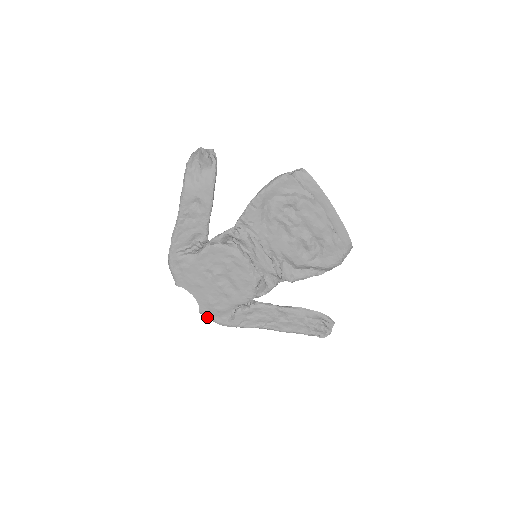
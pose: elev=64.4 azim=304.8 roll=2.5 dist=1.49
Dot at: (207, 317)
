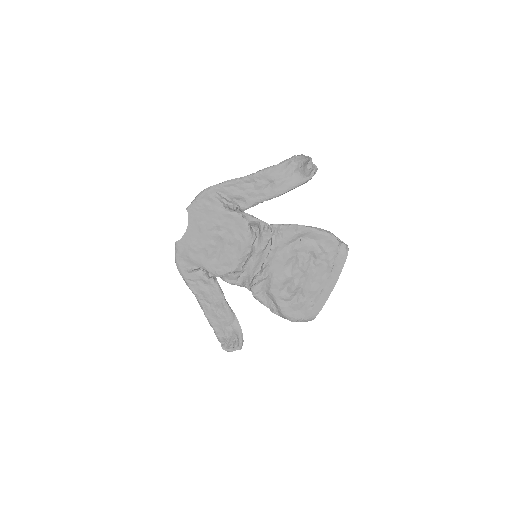
Dot at: (176, 250)
